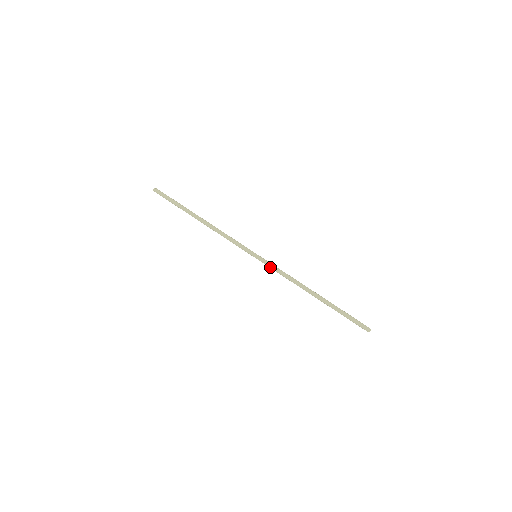
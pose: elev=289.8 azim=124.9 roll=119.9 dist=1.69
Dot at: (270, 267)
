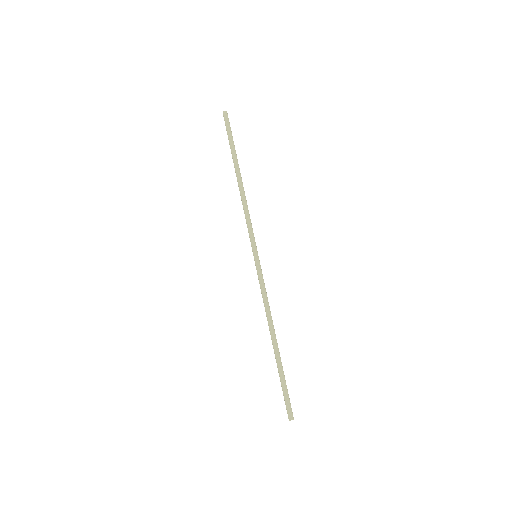
Dot at: (258, 278)
